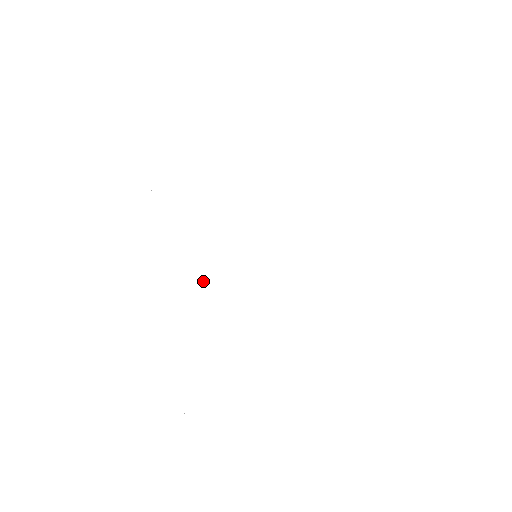
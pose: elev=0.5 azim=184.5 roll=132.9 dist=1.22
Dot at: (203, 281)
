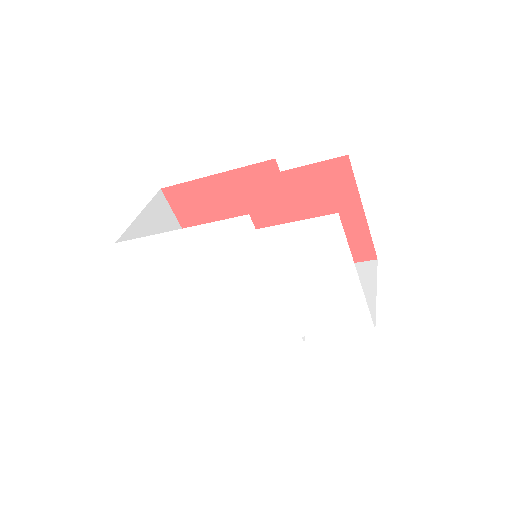
Dot at: (208, 288)
